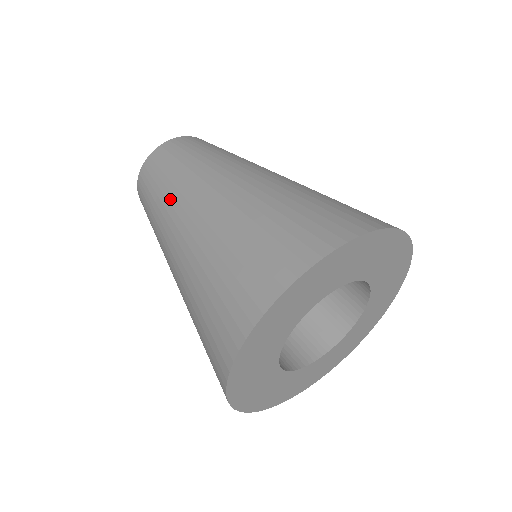
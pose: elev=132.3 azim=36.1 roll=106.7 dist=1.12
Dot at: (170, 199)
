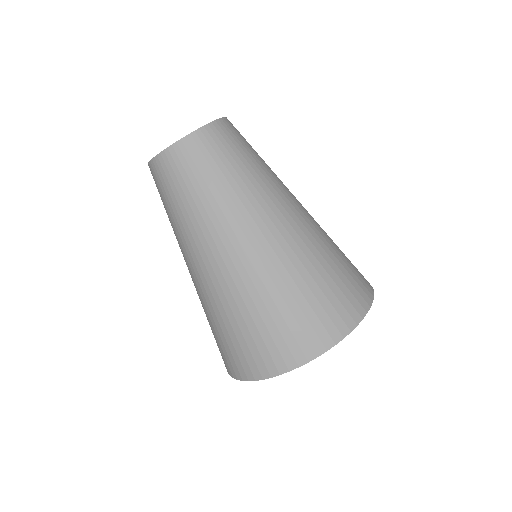
Dot at: (178, 235)
